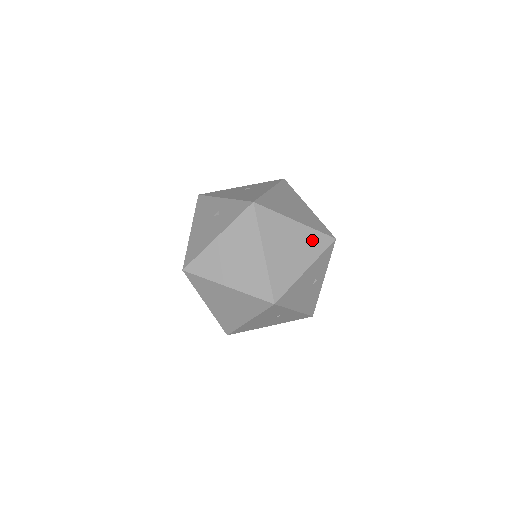
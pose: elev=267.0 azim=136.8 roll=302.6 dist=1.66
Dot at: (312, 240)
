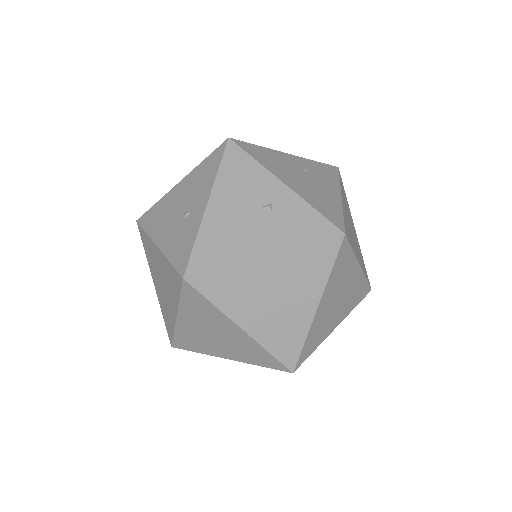
Dot at: (357, 291)
